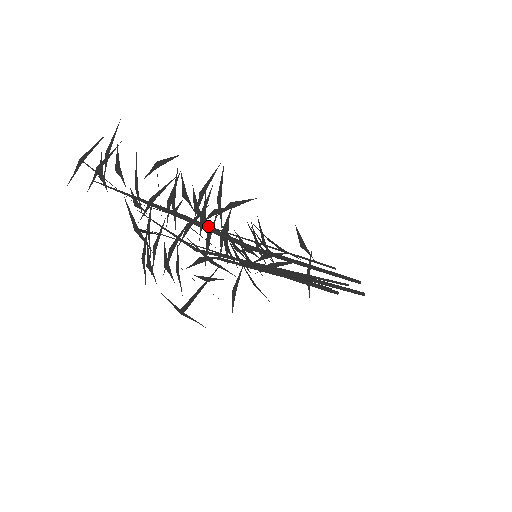
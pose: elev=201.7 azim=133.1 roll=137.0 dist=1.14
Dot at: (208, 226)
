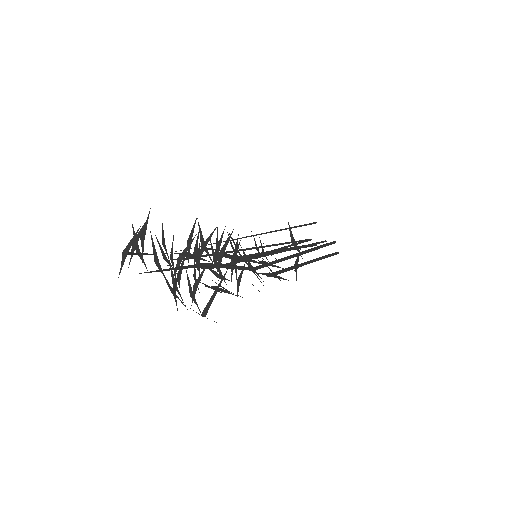
Dot at: (223, 265)
